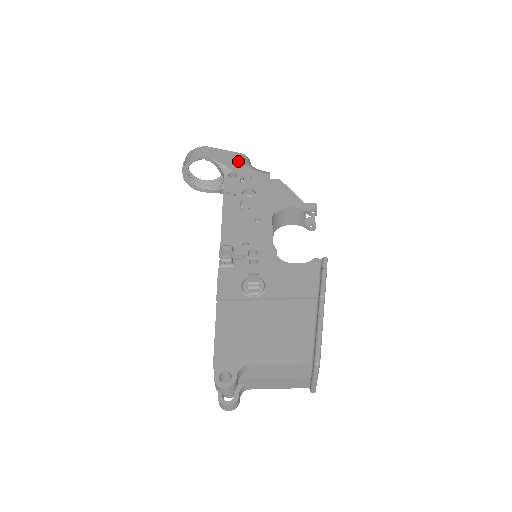
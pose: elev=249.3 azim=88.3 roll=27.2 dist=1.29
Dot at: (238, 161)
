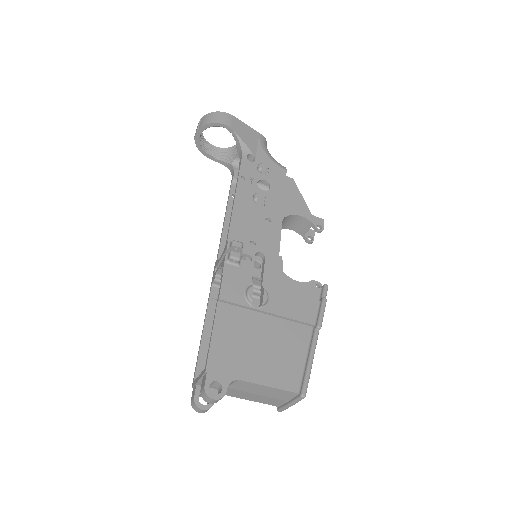
Dot at: (258, 143)
